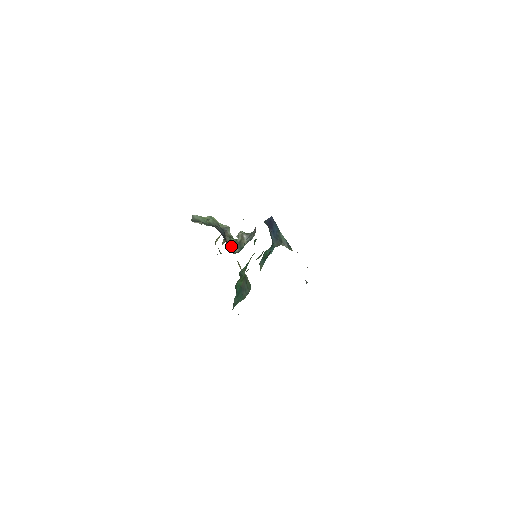
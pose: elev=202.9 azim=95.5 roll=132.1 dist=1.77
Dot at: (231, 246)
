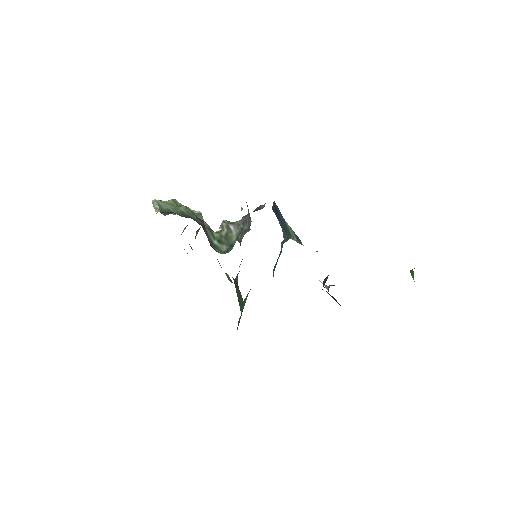
Dot at: (214, 242)
